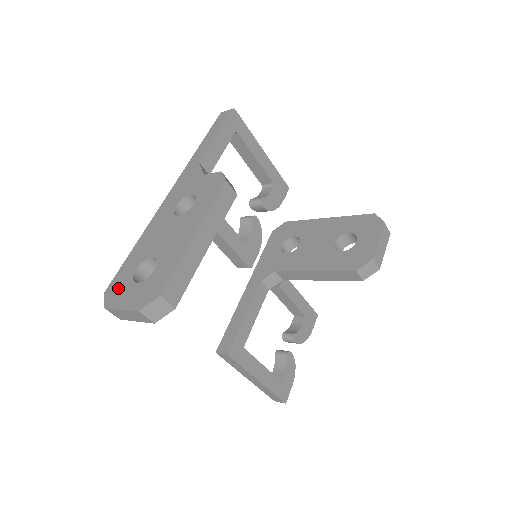
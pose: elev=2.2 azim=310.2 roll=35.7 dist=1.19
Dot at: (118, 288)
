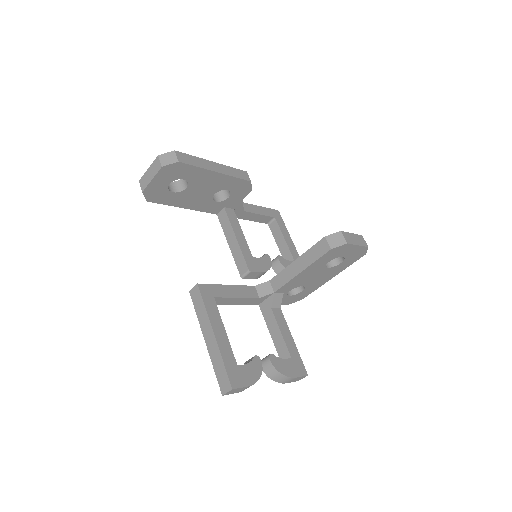
Dot at: occluded
